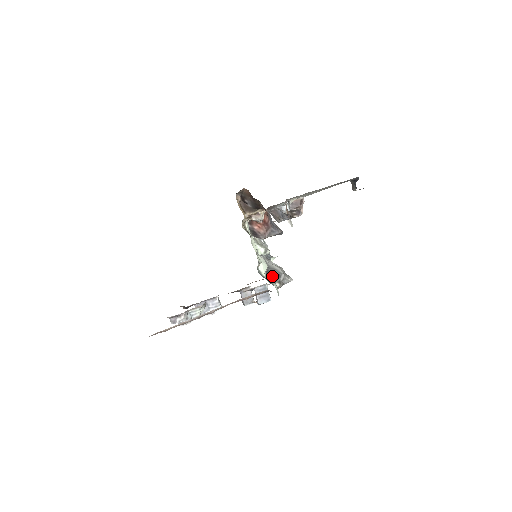
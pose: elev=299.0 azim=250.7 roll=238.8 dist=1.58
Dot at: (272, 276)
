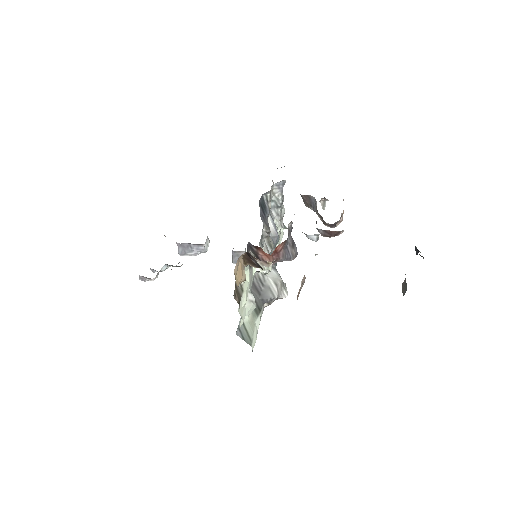
Dot at: (262, 300)
